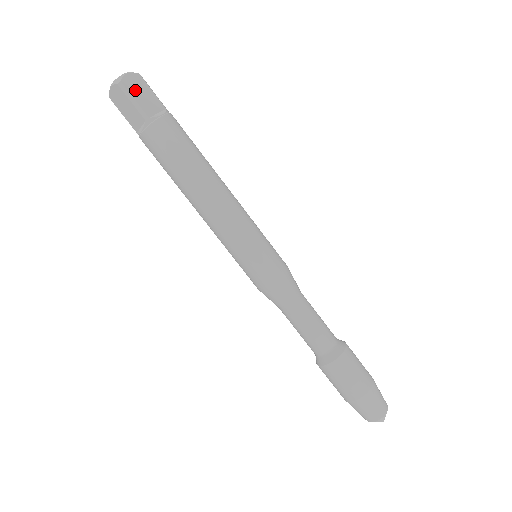
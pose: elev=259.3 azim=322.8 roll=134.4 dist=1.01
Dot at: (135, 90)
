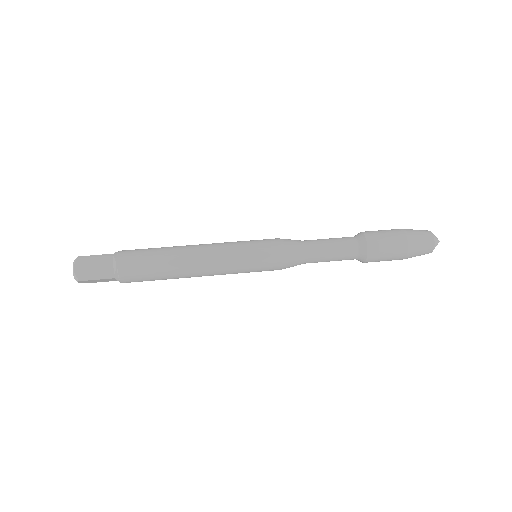
Dot at: occluded
